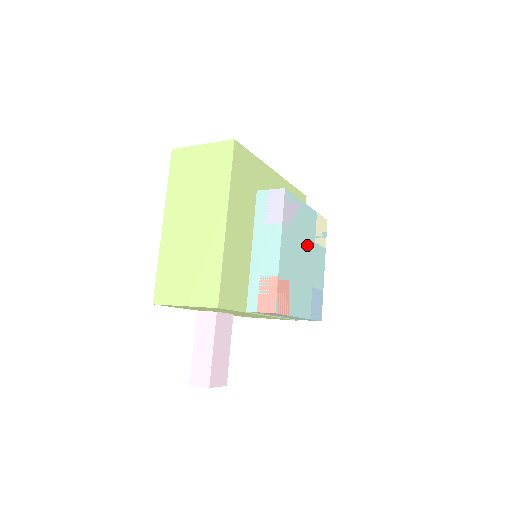
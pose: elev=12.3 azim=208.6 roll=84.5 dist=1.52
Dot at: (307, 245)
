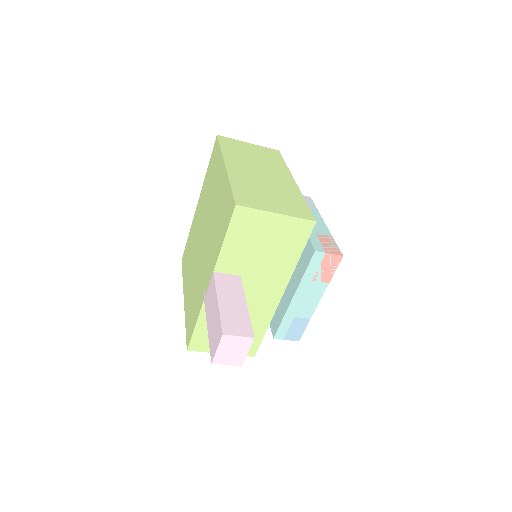
Dot at: occluded
